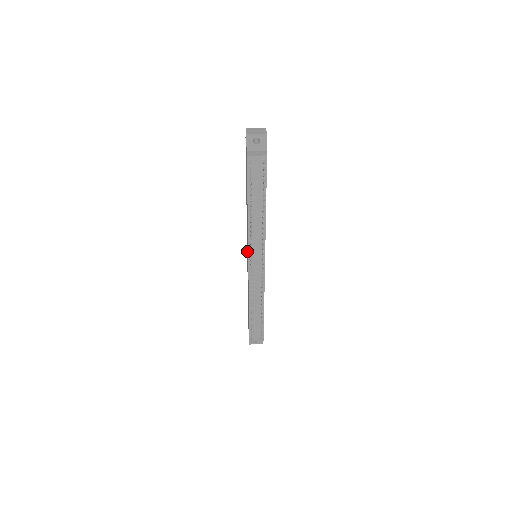
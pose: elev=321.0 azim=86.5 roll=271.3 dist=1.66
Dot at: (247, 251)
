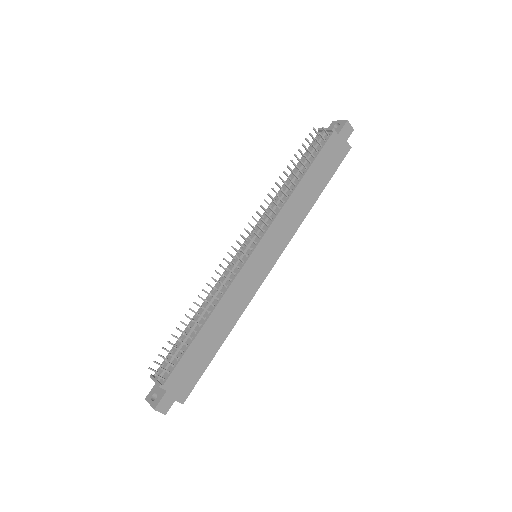
Dot at: occluded
